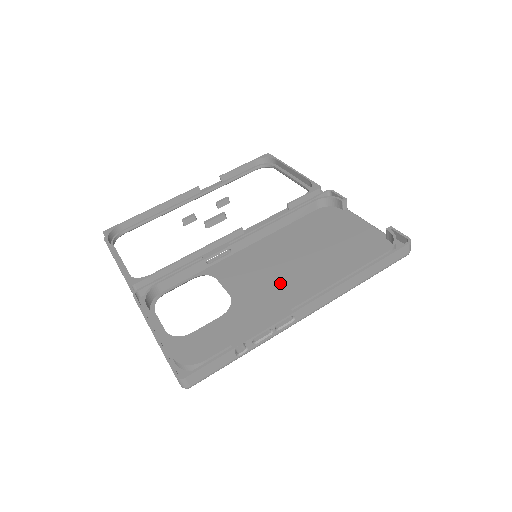
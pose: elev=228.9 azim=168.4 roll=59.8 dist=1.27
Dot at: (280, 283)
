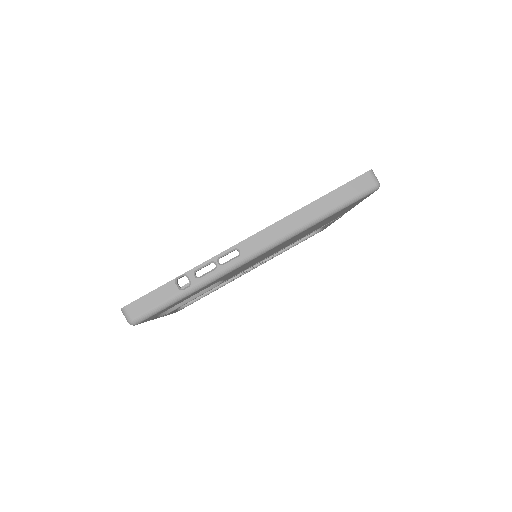
Dot at: occluded
